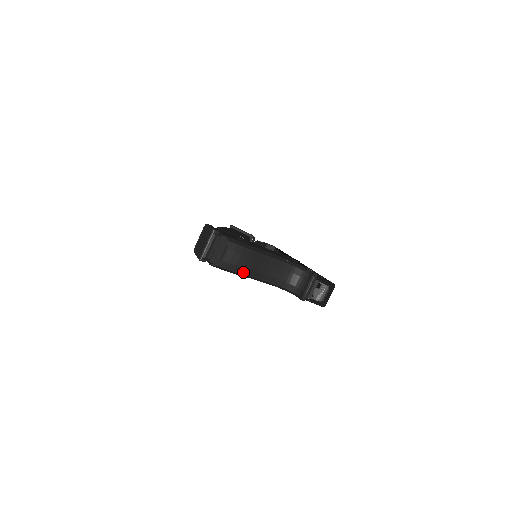
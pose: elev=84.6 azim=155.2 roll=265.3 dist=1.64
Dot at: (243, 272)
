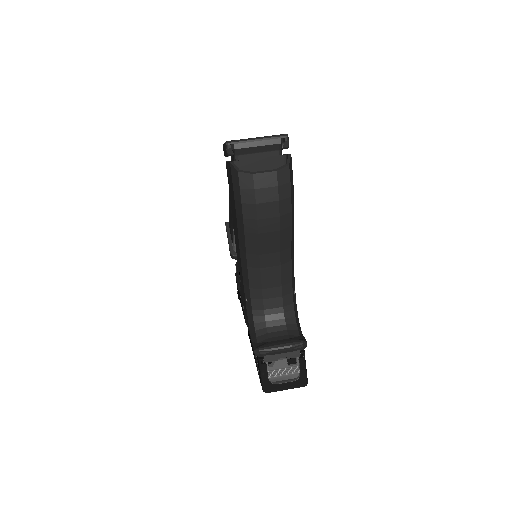
Dot at: (249, 225)
